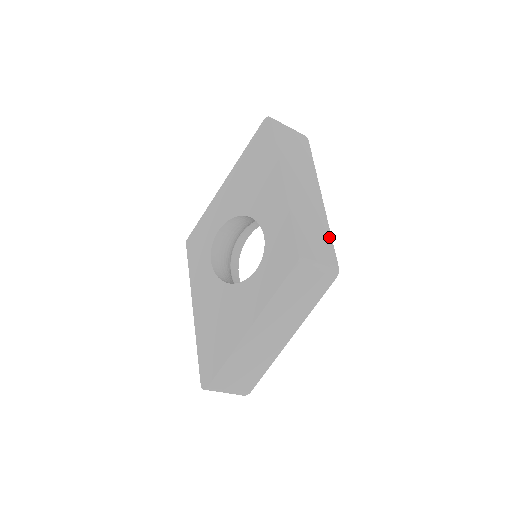
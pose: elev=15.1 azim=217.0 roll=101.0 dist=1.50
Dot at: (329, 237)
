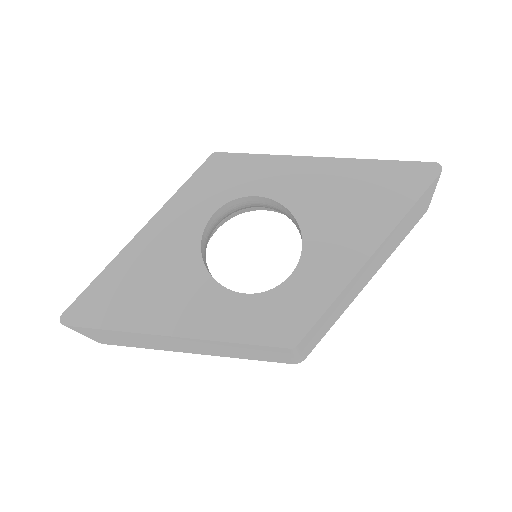
Dot at: (332, 325)
